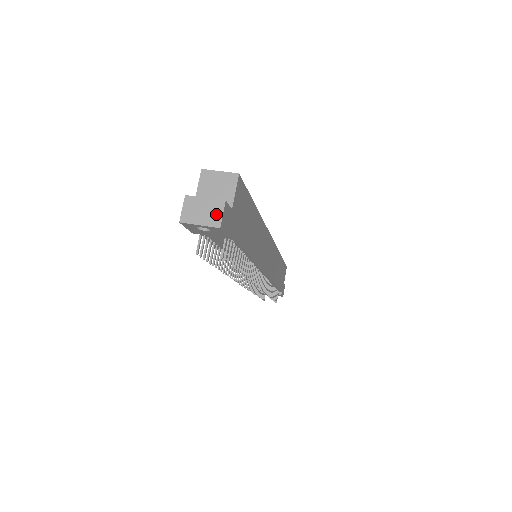
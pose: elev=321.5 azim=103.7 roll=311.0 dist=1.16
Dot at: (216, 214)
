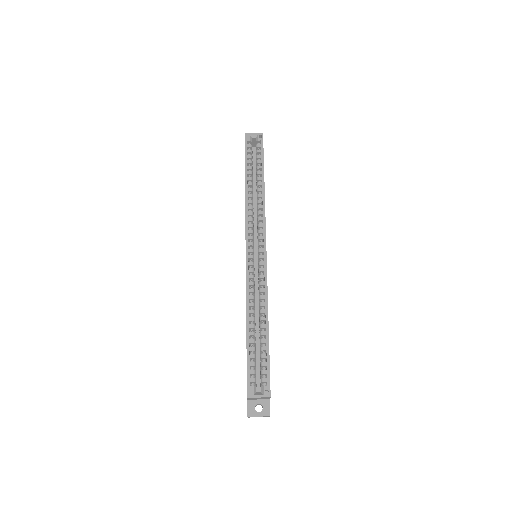
Dot at: occluded
